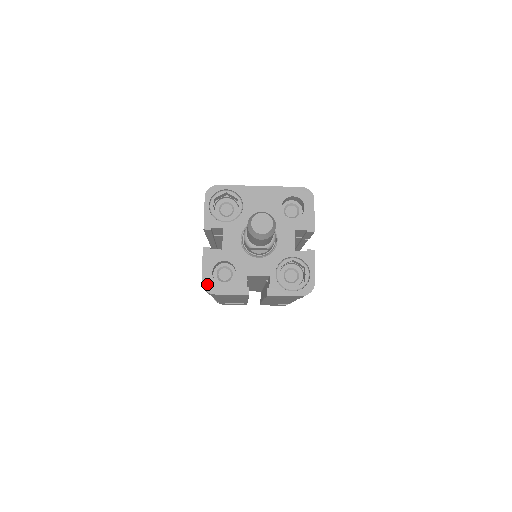
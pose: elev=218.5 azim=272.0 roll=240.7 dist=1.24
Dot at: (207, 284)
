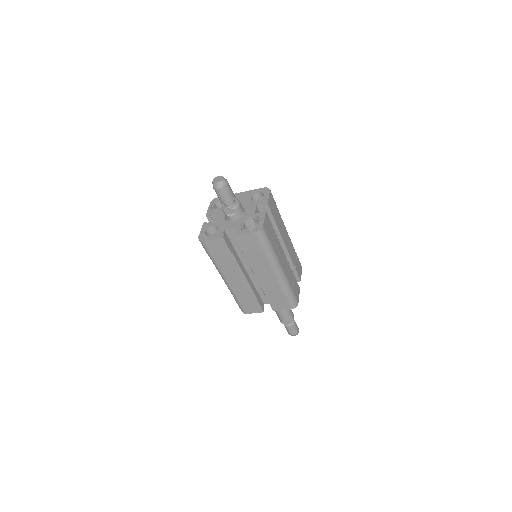
Dot at: (201, 237)
